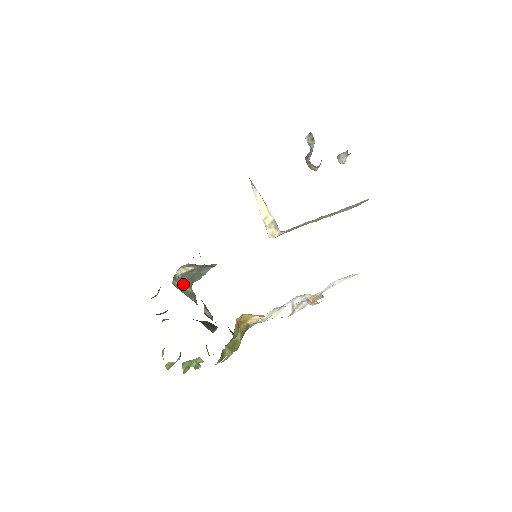
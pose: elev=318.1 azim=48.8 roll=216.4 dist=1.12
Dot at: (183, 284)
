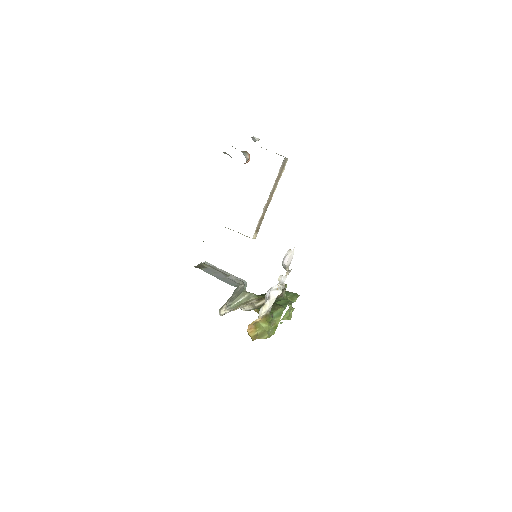
Dot at: (239, 299)
